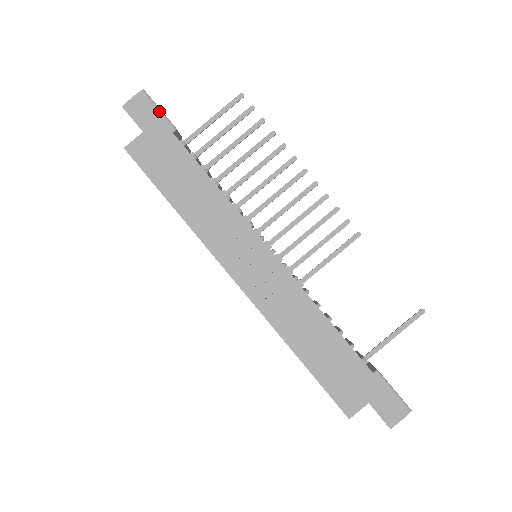
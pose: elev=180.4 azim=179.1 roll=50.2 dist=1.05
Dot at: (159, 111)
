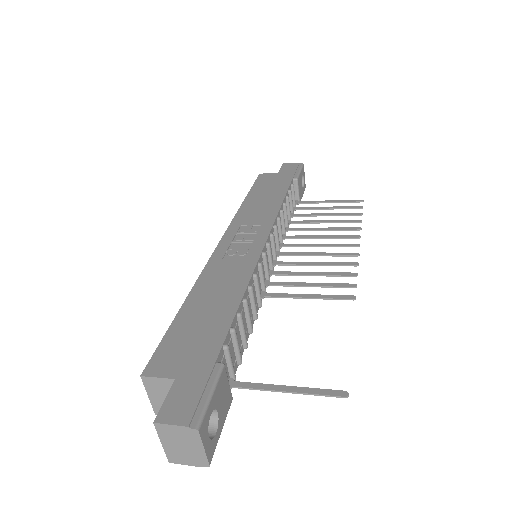
Dot at: (299, 171)
